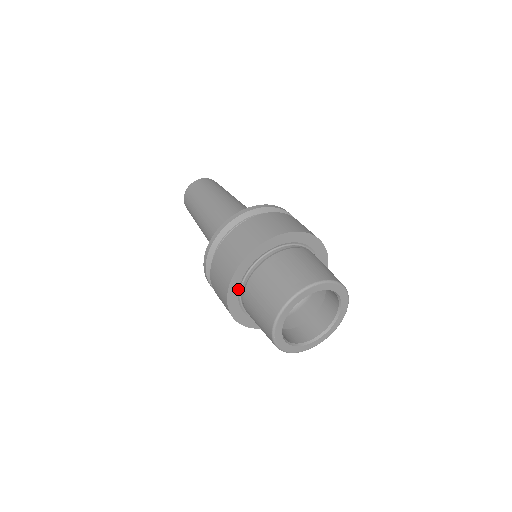
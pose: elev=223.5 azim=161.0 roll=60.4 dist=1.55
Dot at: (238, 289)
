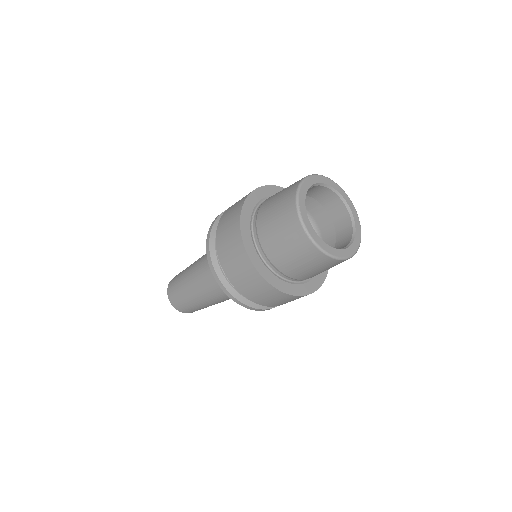
Dot at: (250, 222)
